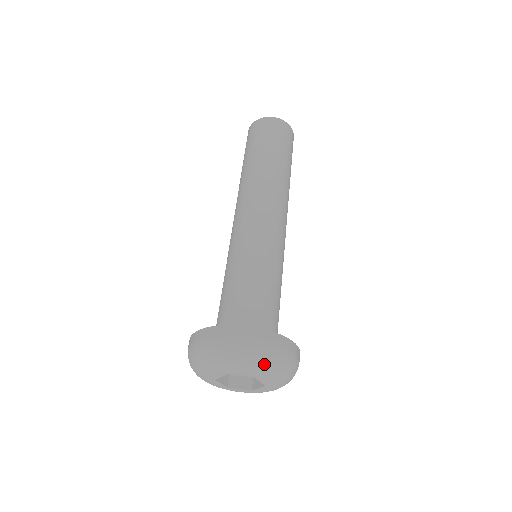
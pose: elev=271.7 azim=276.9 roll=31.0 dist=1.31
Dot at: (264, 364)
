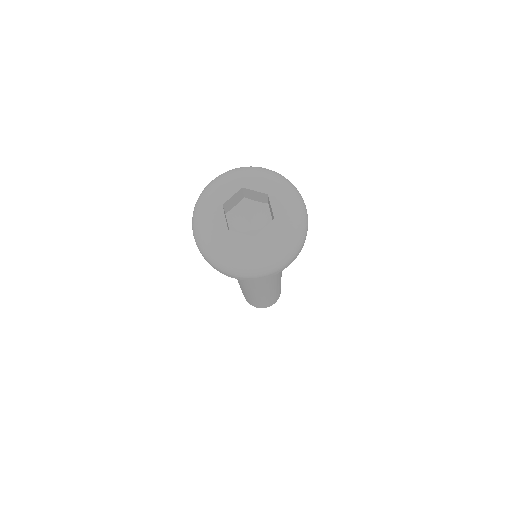
Dot at: (281, 179)
